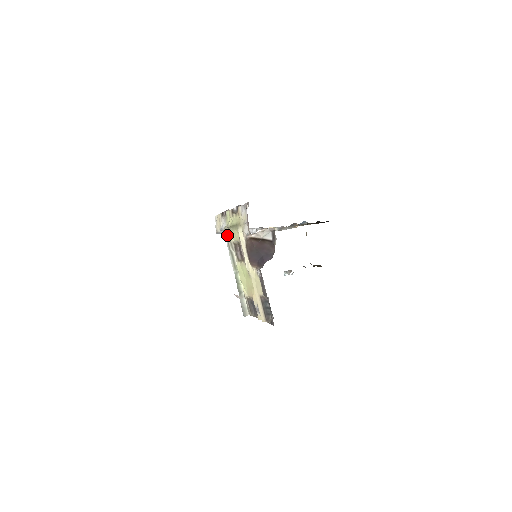
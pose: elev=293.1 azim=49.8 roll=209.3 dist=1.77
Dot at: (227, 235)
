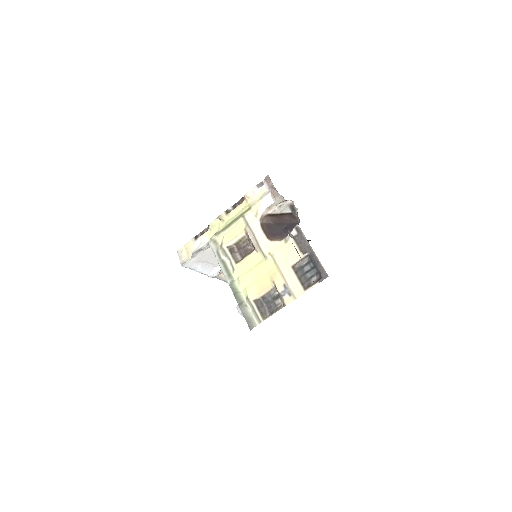
Dot at: (215, 244)
